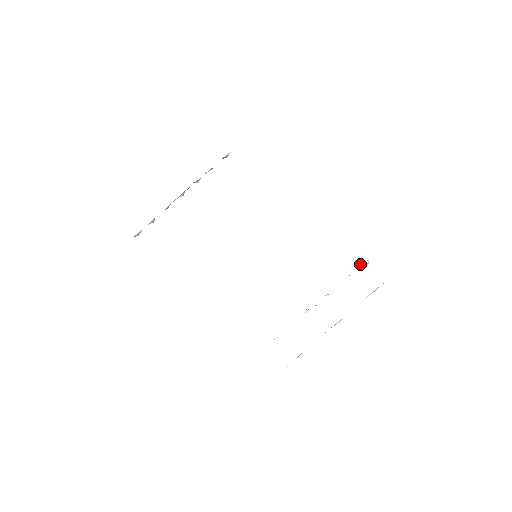
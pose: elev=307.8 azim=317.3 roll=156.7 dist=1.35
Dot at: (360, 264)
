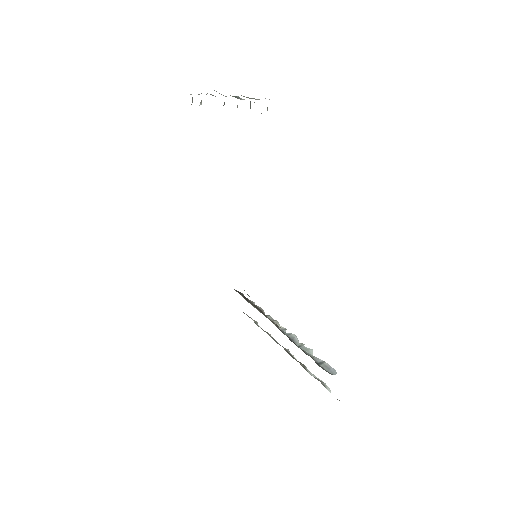
Dot at: occluded
